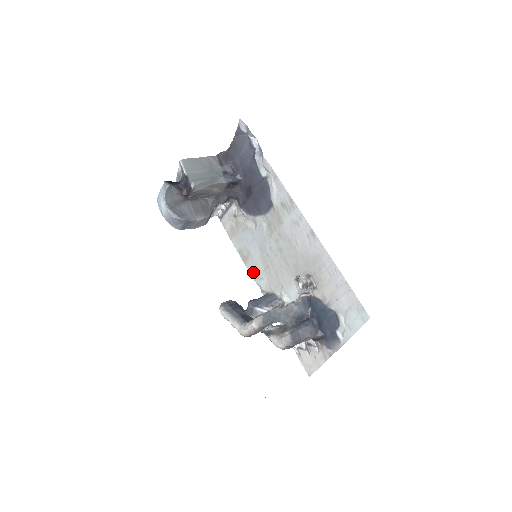
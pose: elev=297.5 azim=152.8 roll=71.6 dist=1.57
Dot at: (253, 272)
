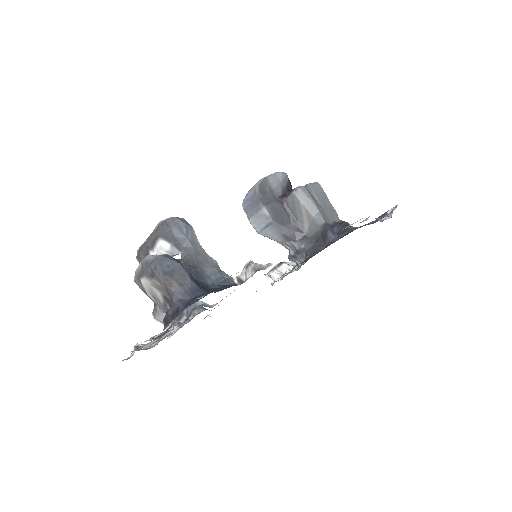
Dot at: occluded
